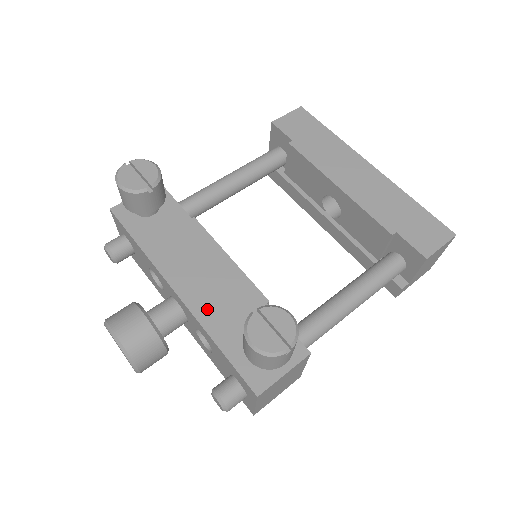
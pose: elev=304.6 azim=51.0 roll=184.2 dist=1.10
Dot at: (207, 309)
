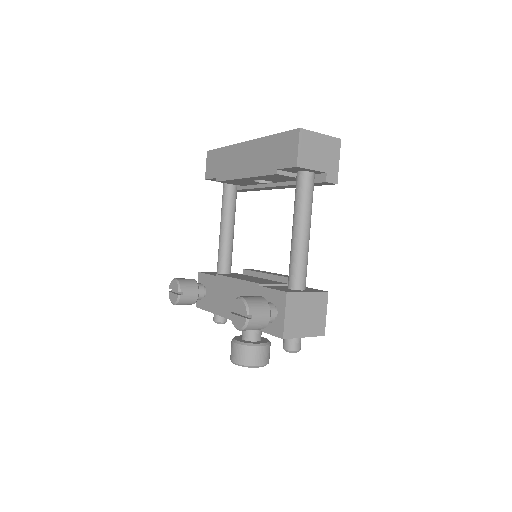
Dot at: occluded
